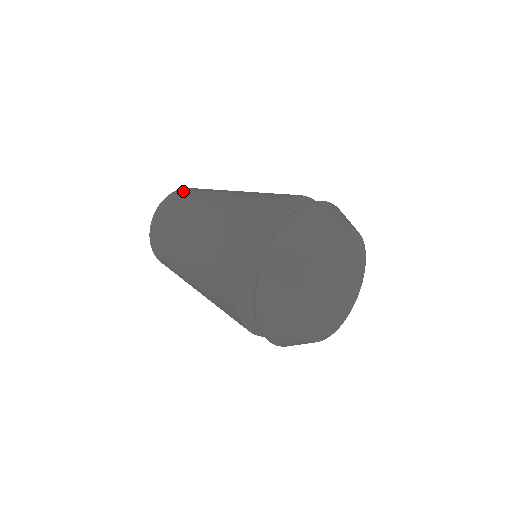
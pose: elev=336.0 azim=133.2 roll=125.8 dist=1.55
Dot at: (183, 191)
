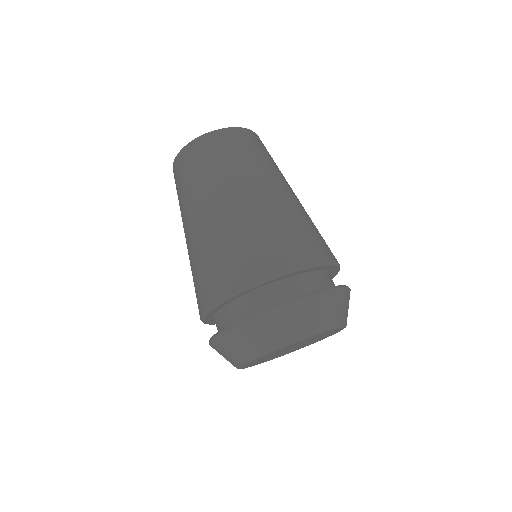
Dot at: (224, 140)
